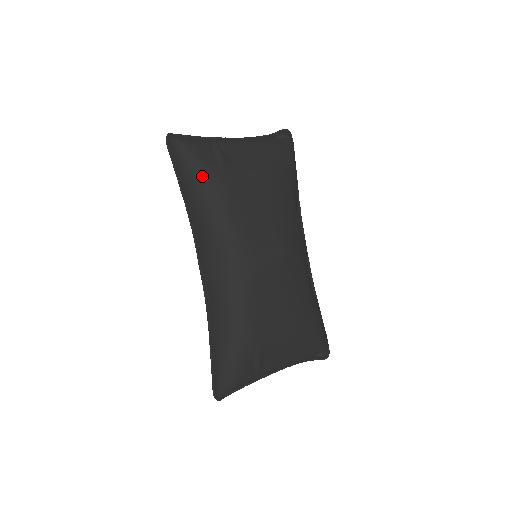
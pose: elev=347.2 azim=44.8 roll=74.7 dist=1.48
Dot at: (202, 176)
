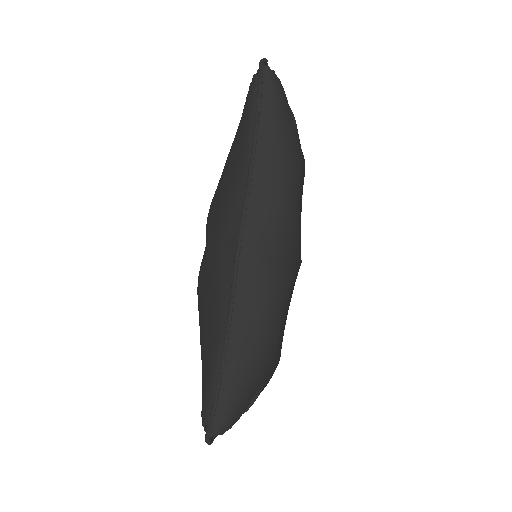
Dot at: (291, 134)
